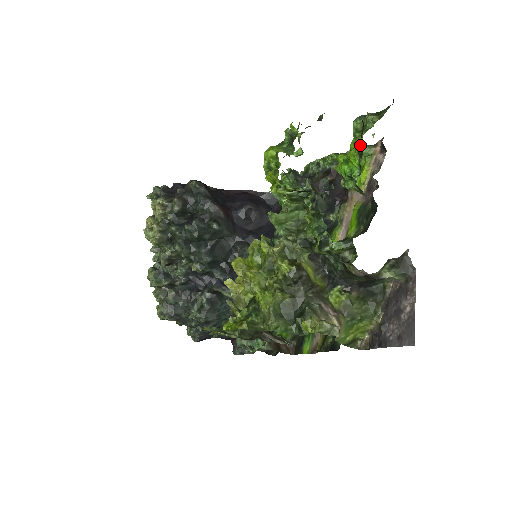
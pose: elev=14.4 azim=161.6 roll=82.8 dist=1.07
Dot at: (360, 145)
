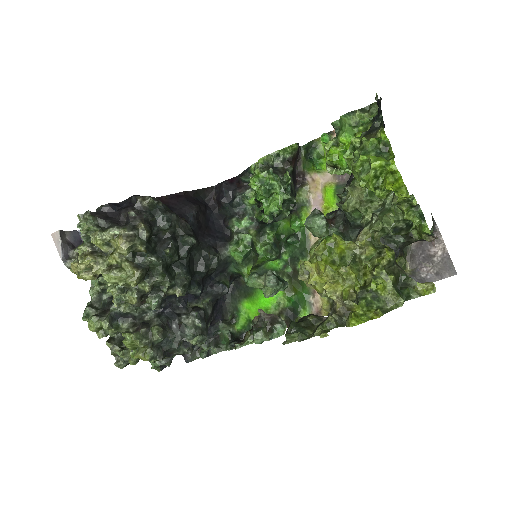
Dot at: occluded
